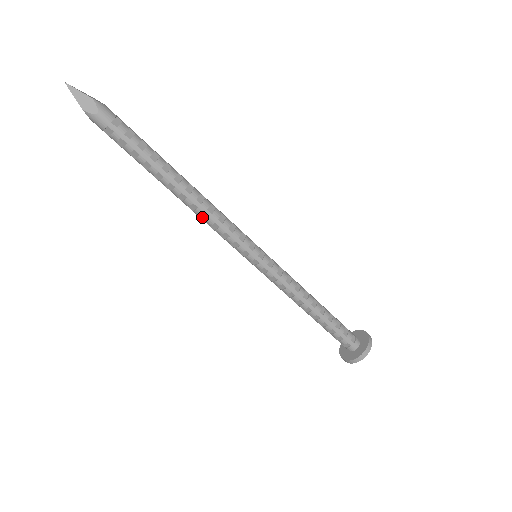
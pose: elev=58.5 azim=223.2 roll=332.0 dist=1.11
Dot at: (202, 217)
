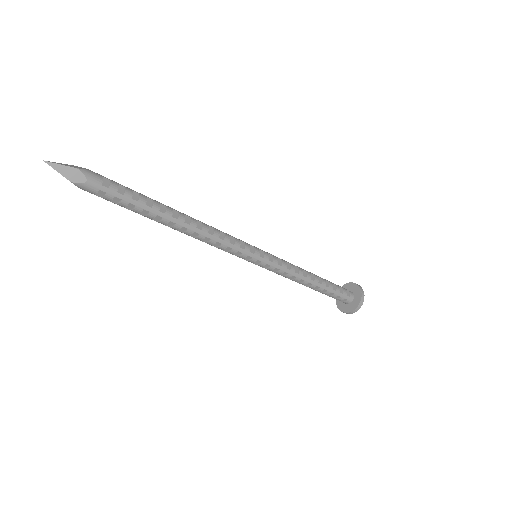
Dot at: (204, 240)
